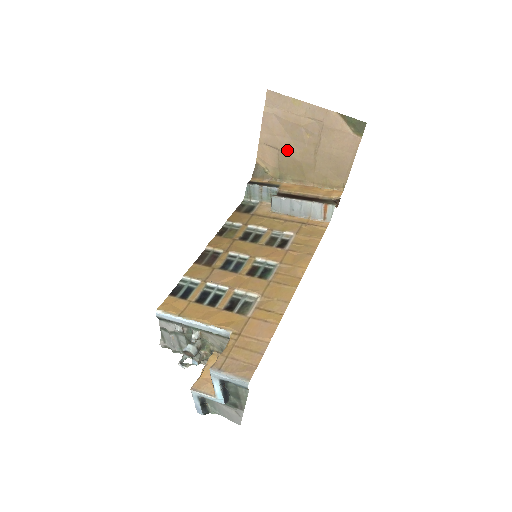
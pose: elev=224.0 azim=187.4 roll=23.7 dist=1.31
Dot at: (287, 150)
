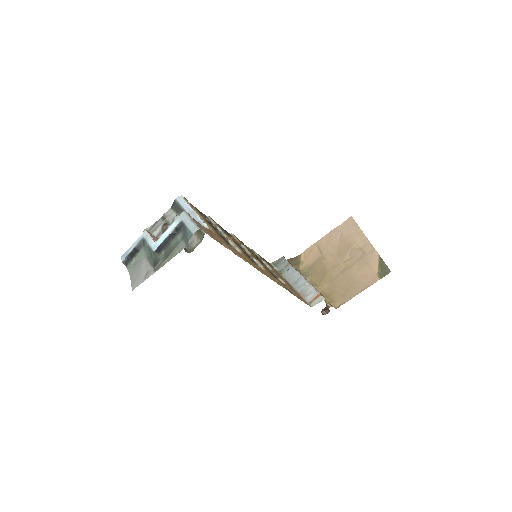
Dot at: (327, 258)
